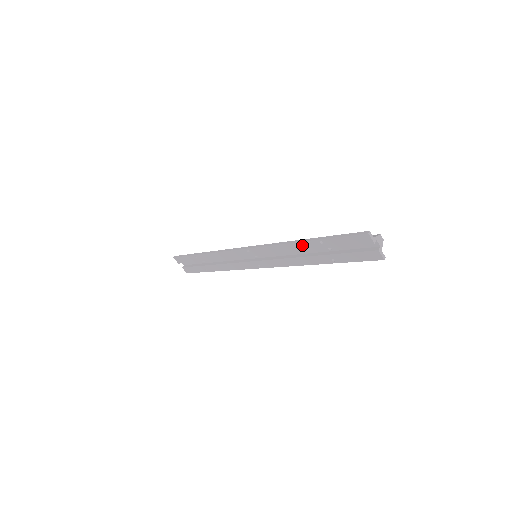
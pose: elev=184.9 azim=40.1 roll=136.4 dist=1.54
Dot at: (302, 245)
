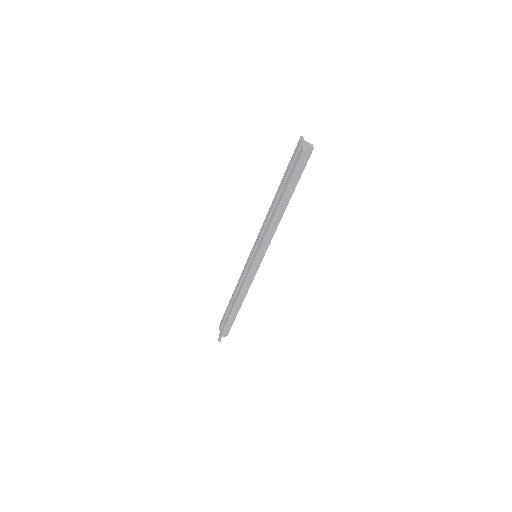
Dot at: (275, 198)
